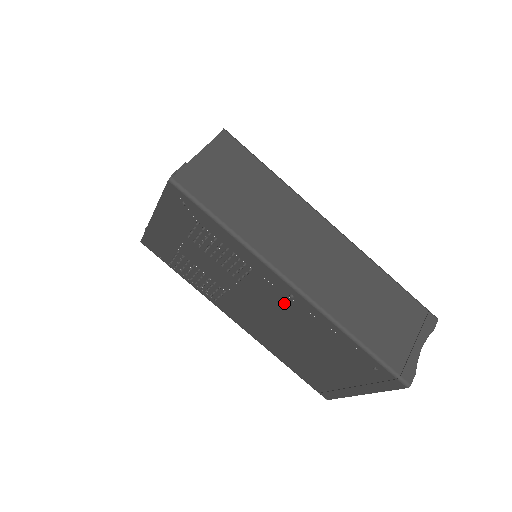
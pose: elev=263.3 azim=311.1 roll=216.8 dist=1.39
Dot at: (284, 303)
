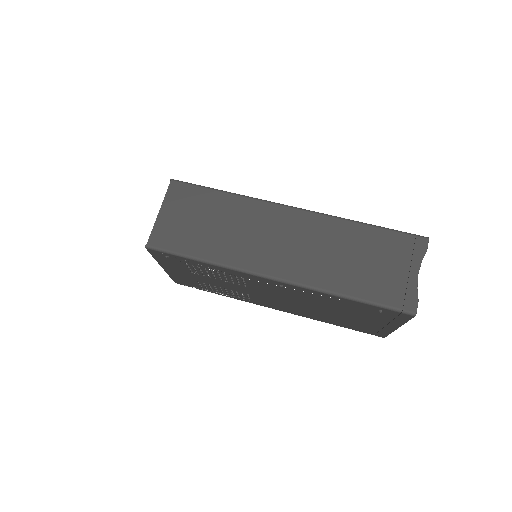
Dot at: (283, 291)
